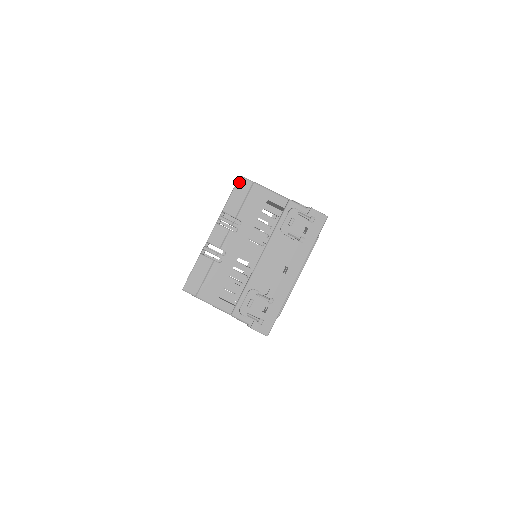
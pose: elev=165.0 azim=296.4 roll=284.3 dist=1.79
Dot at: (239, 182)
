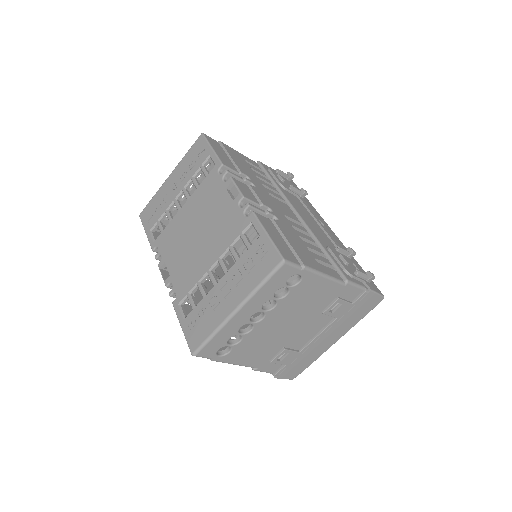
Dot at: (207, 138)
